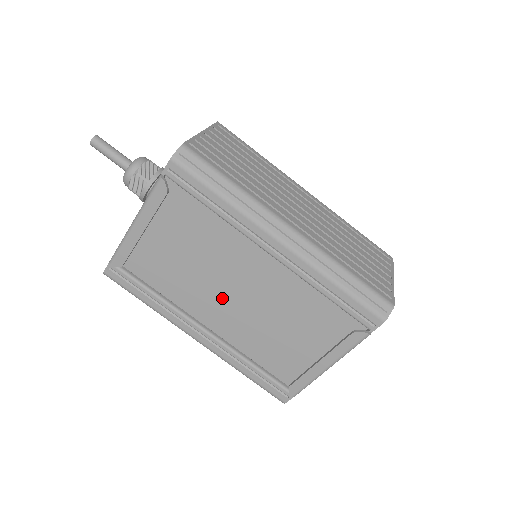
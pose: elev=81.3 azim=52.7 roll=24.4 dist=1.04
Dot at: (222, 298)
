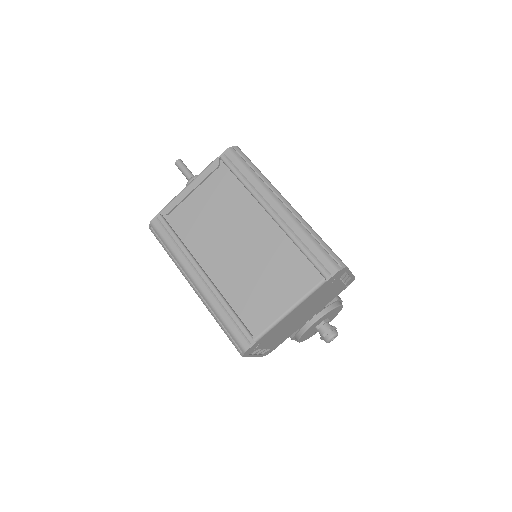
Dot at: (226, 249)
